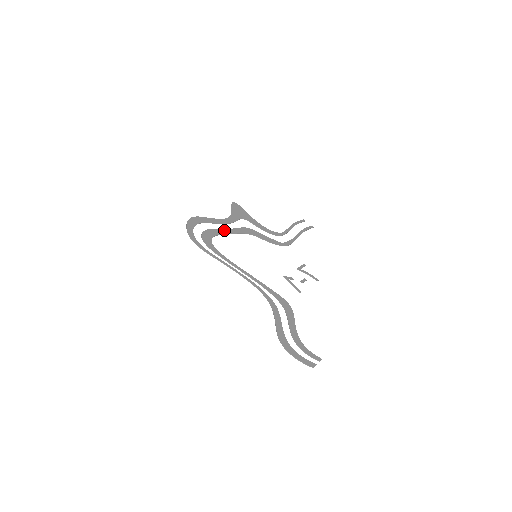
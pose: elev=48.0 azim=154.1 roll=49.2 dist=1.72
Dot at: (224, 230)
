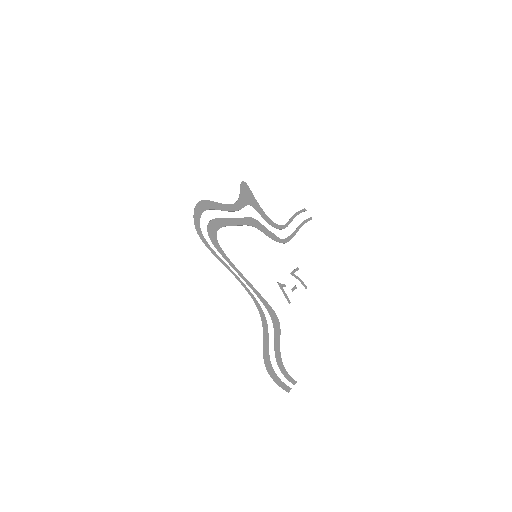
Dot at: (230, 220)
